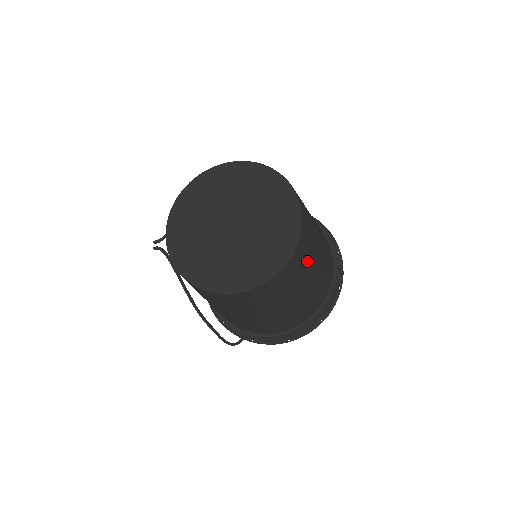
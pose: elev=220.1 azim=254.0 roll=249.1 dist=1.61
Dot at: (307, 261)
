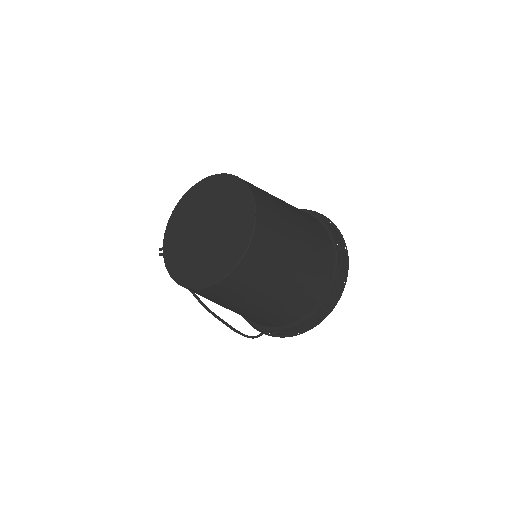
Dot at: (275, 257)
